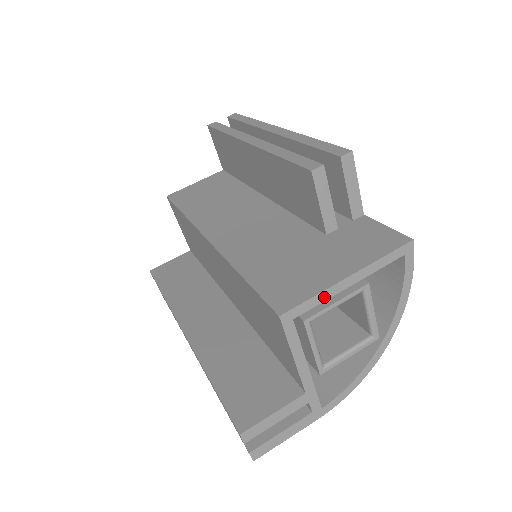
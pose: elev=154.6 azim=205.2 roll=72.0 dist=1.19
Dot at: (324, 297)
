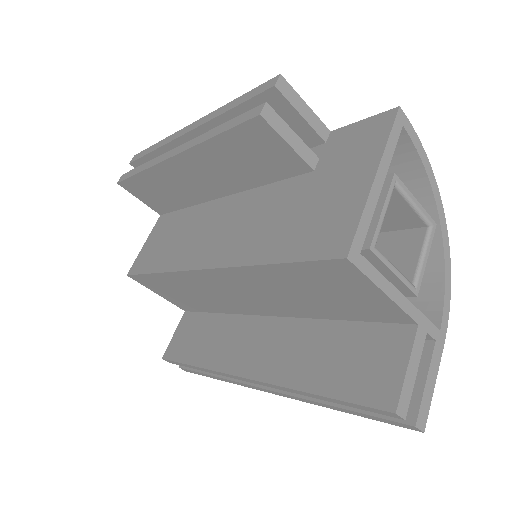
Dot at: (370, 212)
